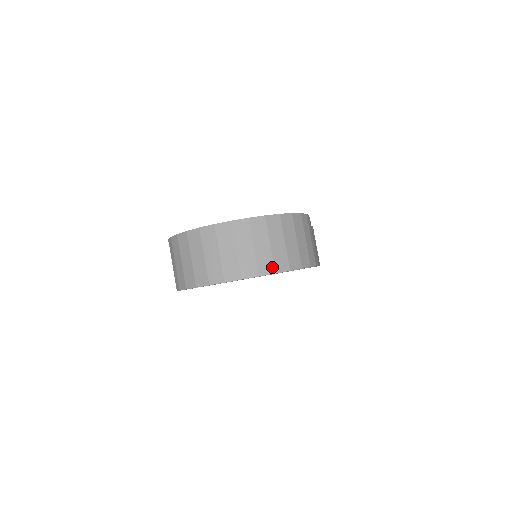
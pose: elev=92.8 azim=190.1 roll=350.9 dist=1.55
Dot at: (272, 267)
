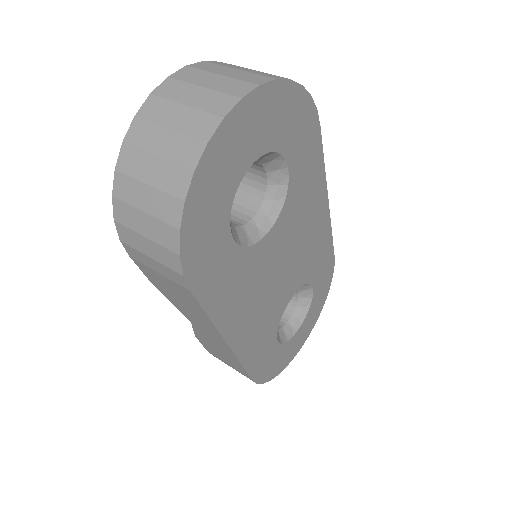
Dot at: (265, 77)
